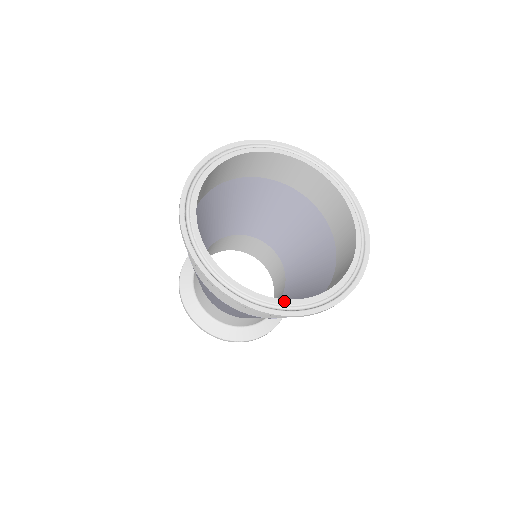
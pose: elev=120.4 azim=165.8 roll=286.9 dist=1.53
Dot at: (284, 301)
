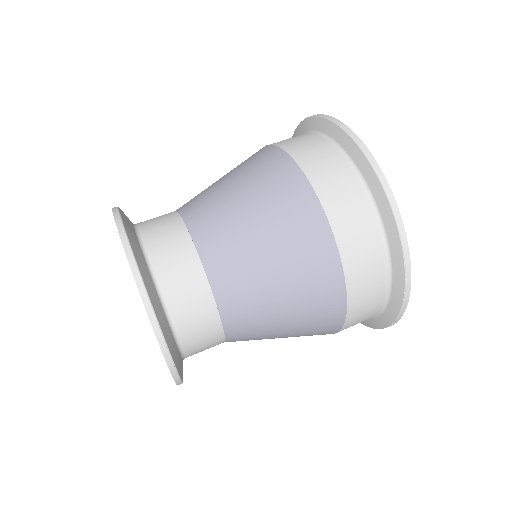
Dot at: occluded
